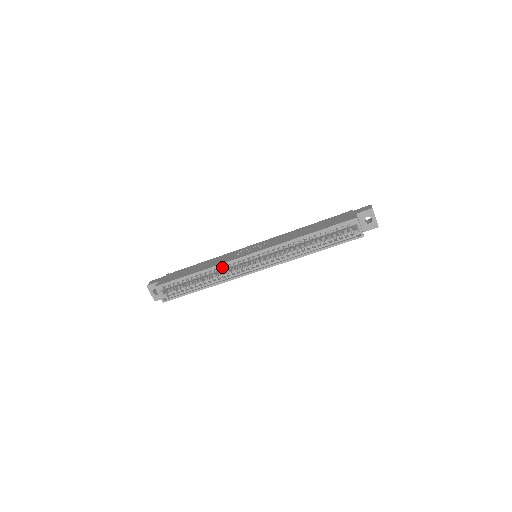
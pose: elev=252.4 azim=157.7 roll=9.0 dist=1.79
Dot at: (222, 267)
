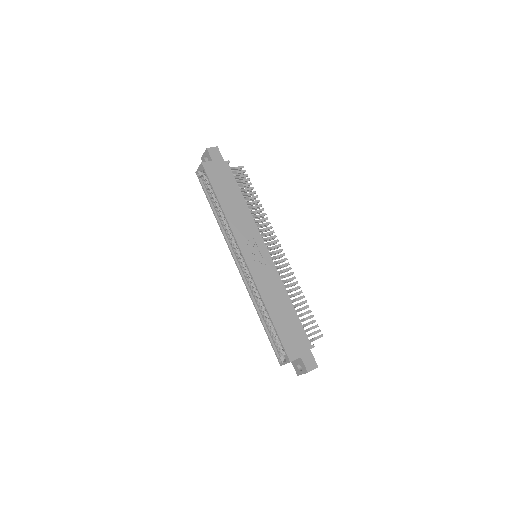
Dot at: (231, 229)
